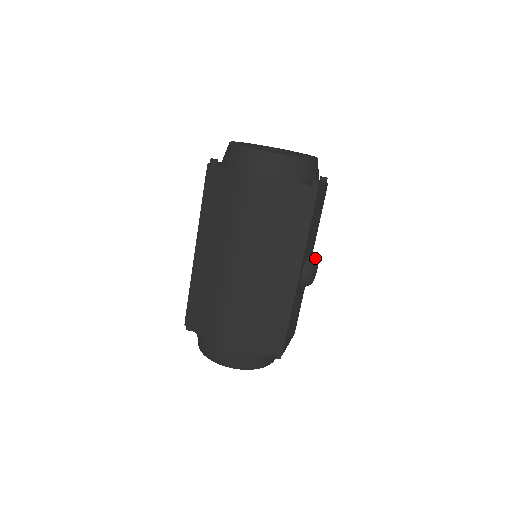
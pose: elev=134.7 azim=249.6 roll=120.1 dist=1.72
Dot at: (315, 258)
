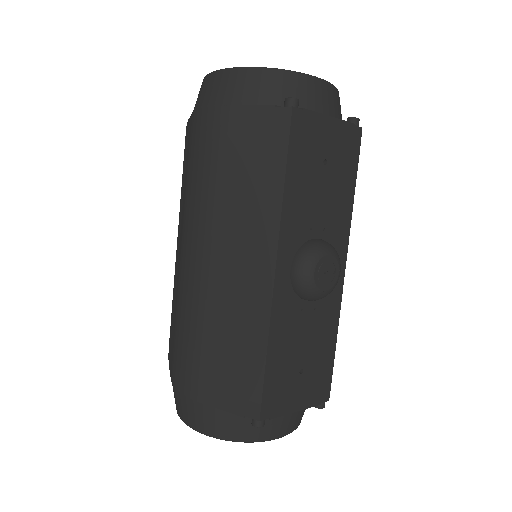
Dot at: (321, 246)
